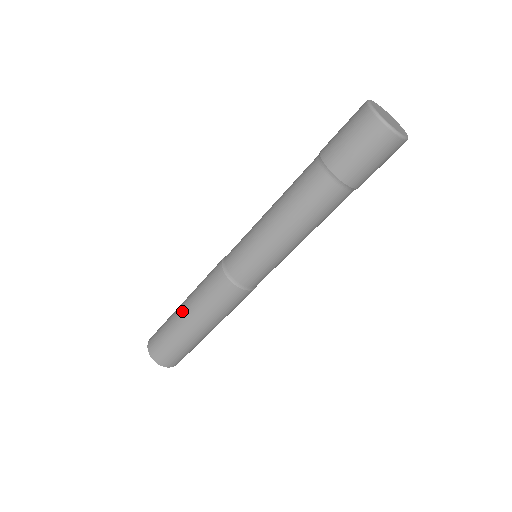
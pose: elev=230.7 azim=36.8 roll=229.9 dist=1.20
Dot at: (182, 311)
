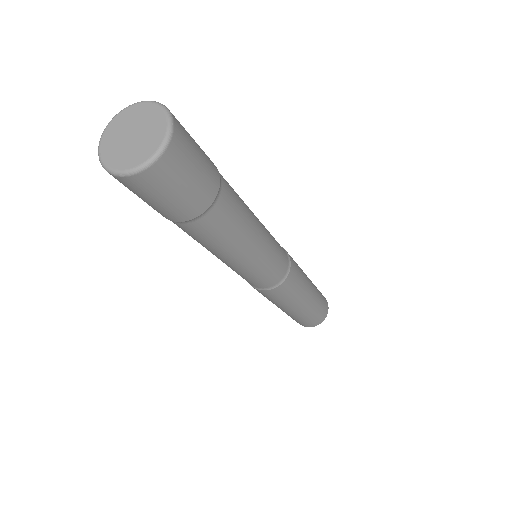
Dot at: occluded
